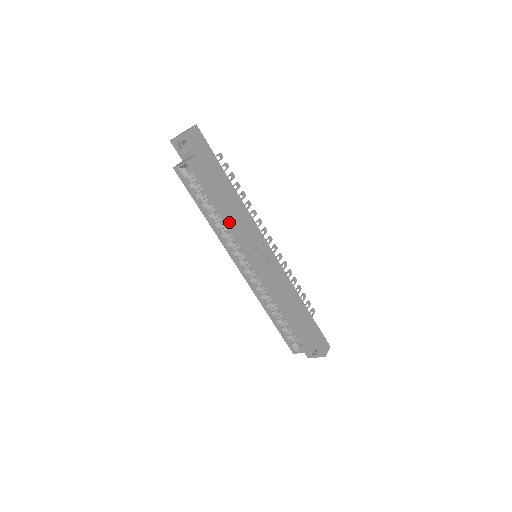
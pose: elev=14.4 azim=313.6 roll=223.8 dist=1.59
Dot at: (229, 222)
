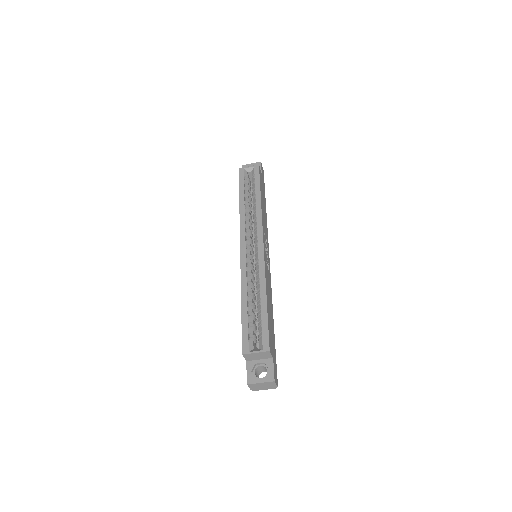
Dot at: (261, 207)
